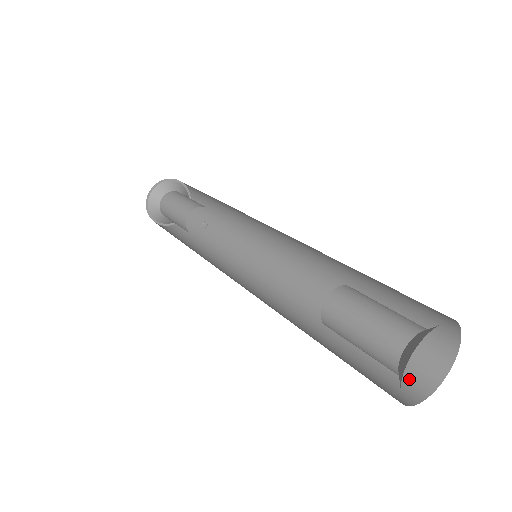
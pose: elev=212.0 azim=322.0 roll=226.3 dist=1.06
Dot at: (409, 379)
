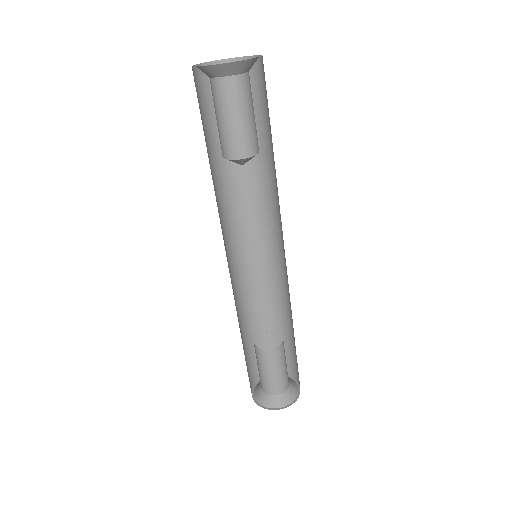
Dot at: occluded
